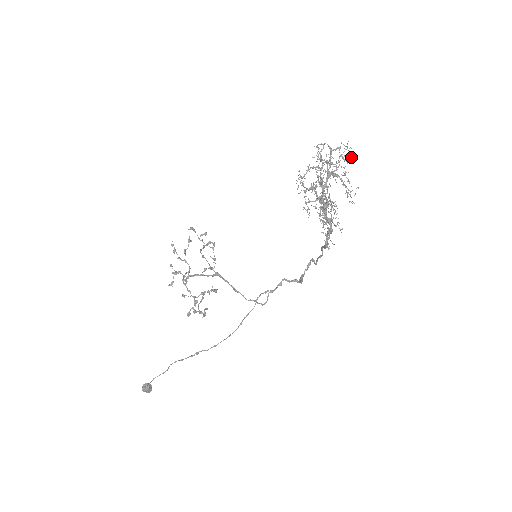
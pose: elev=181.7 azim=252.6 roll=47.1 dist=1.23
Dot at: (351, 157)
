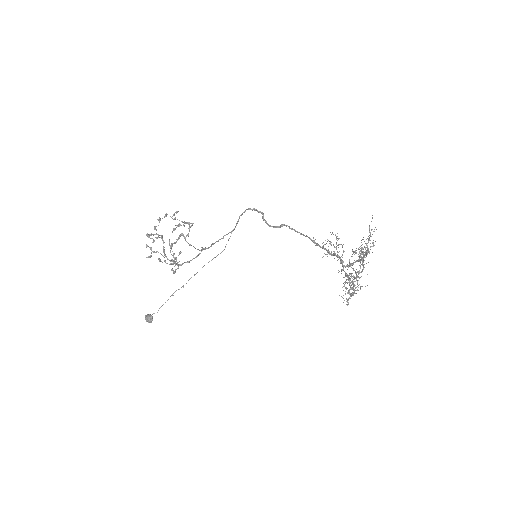
Dot at: occluded
